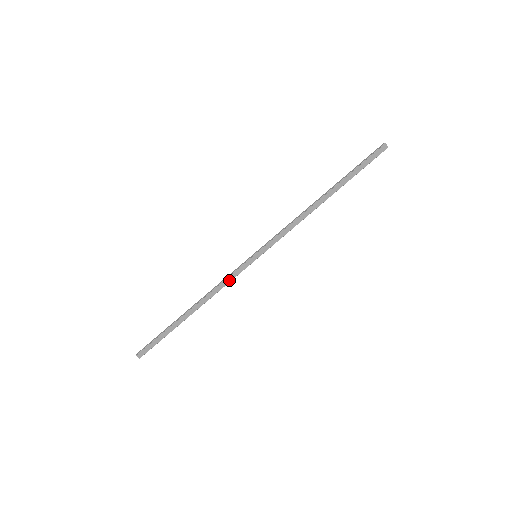
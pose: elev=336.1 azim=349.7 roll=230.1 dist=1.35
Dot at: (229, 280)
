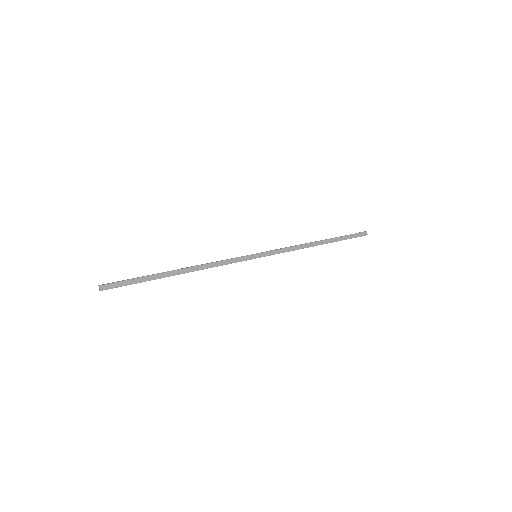
Dot at: (227, 262)
